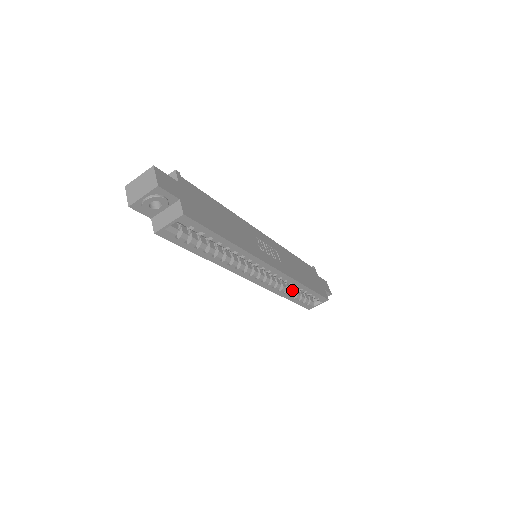
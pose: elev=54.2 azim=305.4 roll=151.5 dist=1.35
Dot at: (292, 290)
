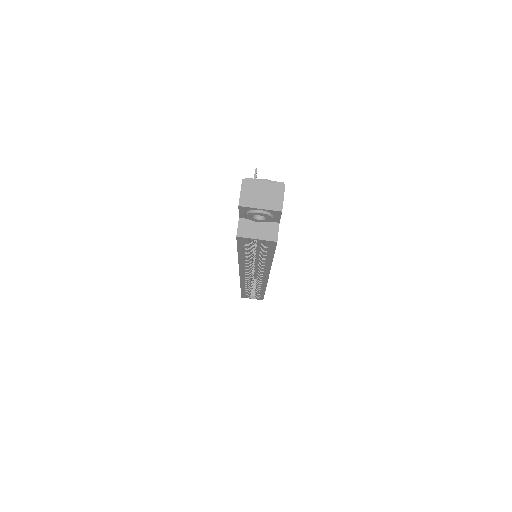
Dot at: occluded
